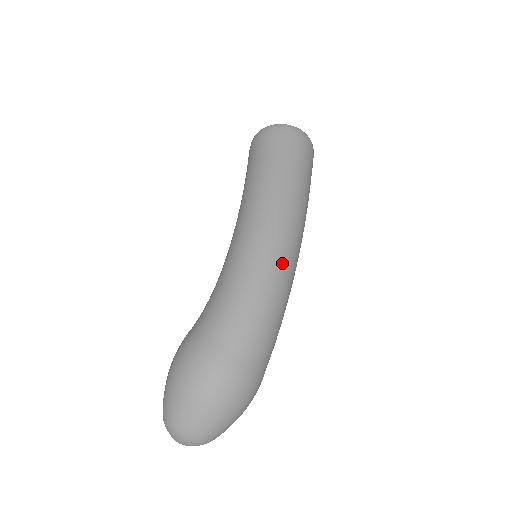
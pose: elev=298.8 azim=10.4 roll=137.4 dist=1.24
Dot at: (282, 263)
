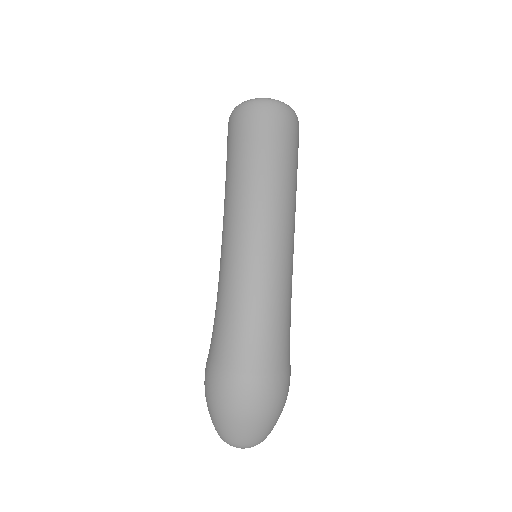
Dot at: (254, 268)
